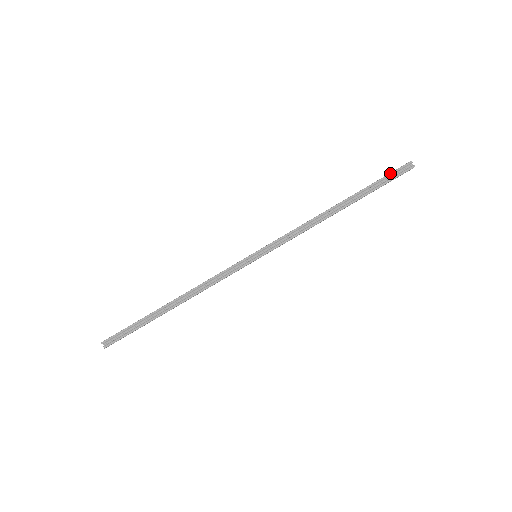
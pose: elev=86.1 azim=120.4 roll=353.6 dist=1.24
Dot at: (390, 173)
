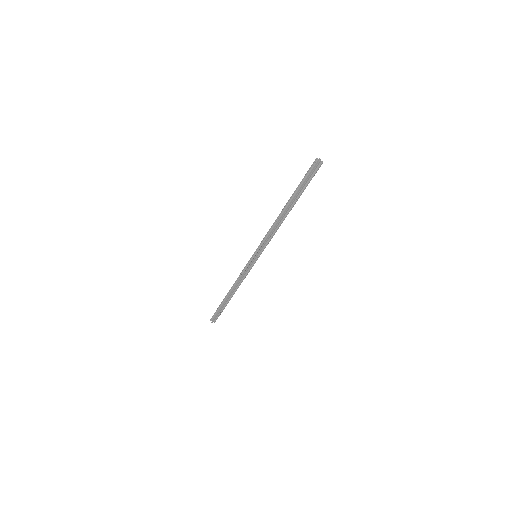
Dot at: (309, 178)
